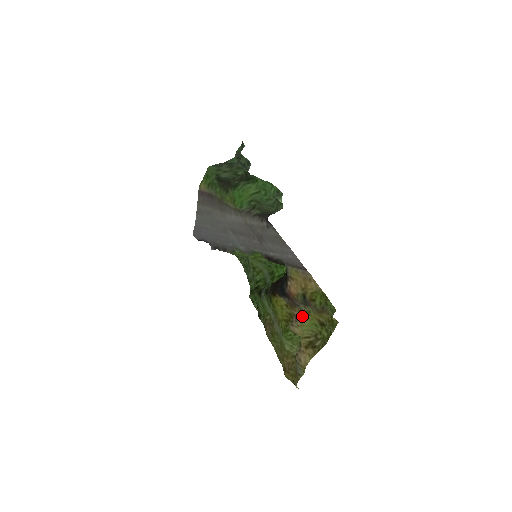
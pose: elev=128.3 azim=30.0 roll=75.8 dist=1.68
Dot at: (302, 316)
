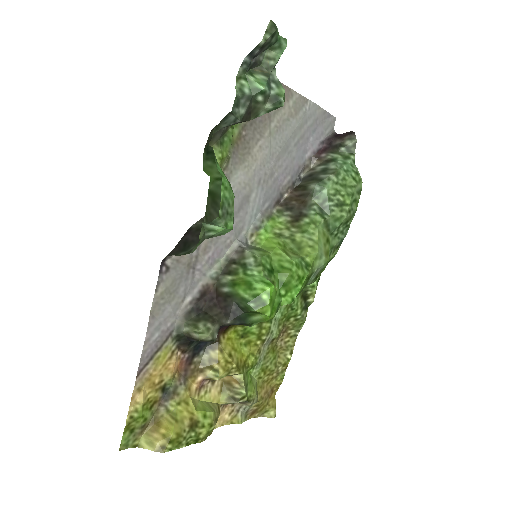
Dot at: (193, 393)
